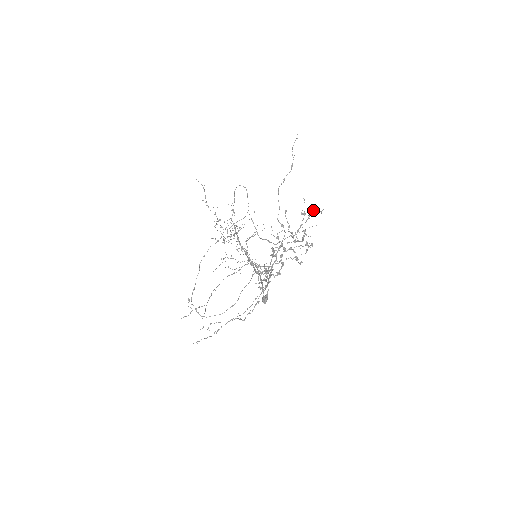
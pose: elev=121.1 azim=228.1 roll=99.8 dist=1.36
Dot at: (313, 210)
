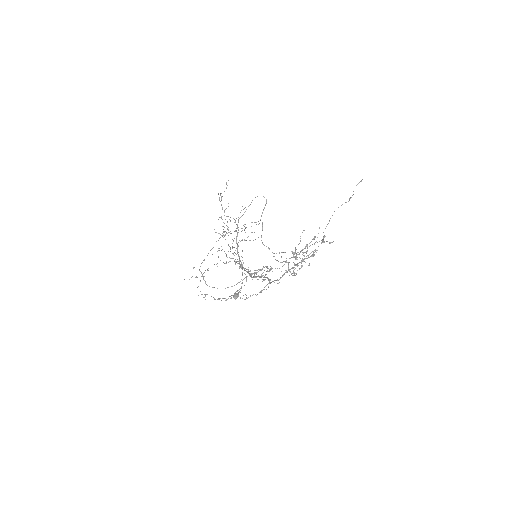
Dot at: (323, 239)
